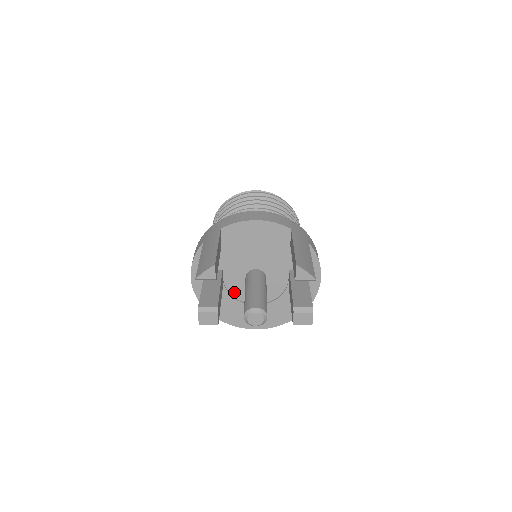
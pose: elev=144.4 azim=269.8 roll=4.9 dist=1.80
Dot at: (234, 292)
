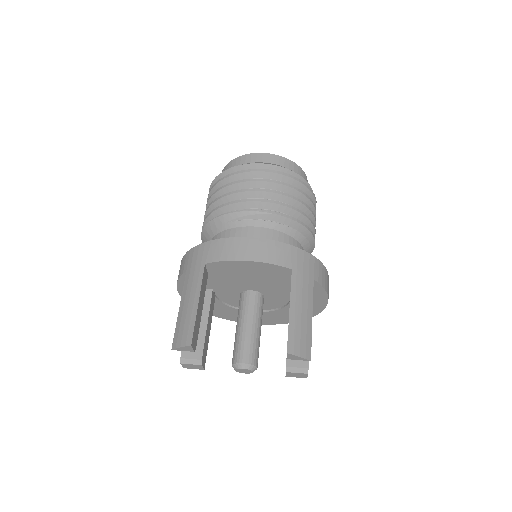
Dot at: (229, 302)
